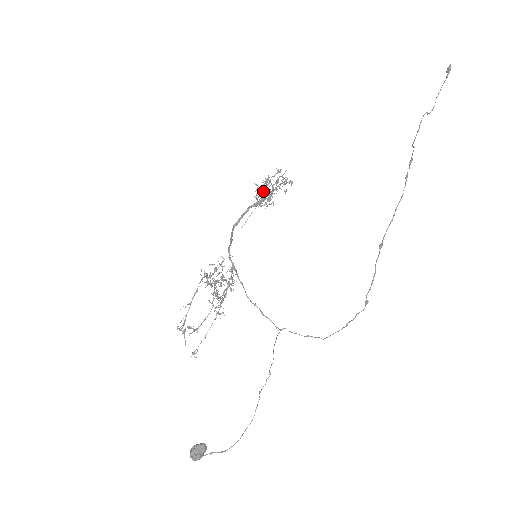
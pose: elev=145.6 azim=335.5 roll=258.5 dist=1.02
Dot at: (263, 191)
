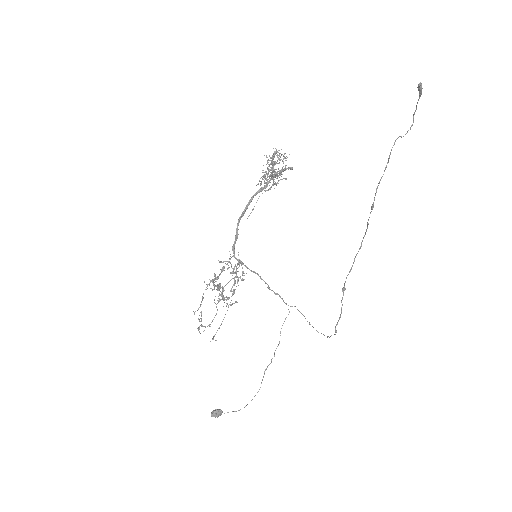
Dot at: (268, 173)
